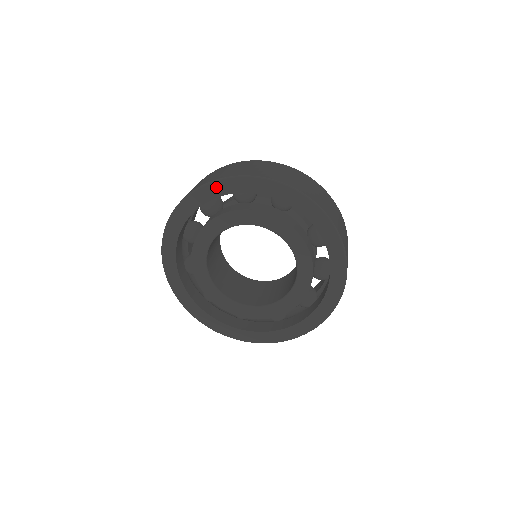
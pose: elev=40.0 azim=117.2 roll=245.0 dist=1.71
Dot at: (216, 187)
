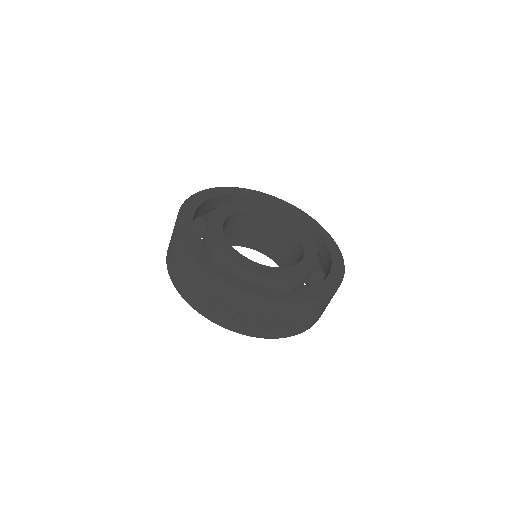
Dot at: (278, 200)
